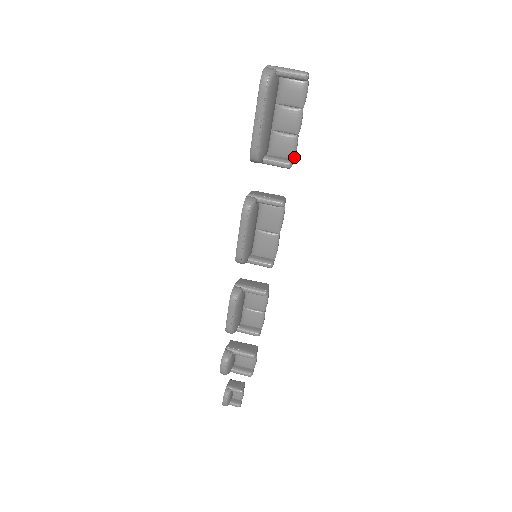
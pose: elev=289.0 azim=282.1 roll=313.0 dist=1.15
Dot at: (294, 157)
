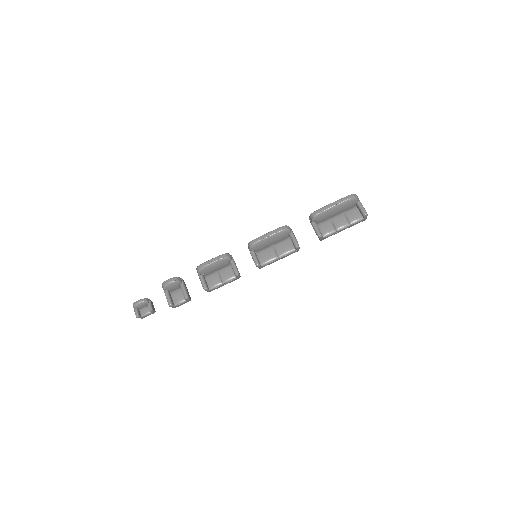
Dot at: (325, 237)
